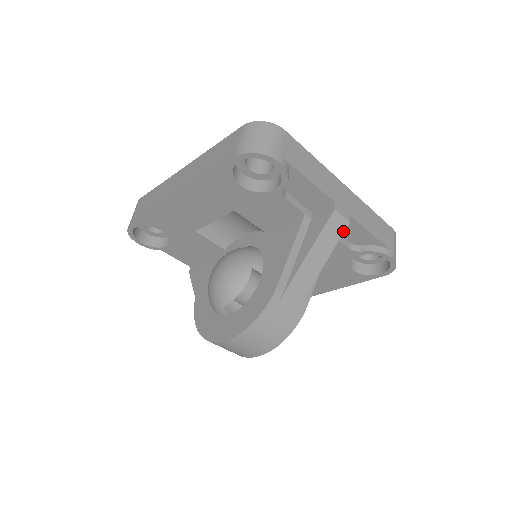
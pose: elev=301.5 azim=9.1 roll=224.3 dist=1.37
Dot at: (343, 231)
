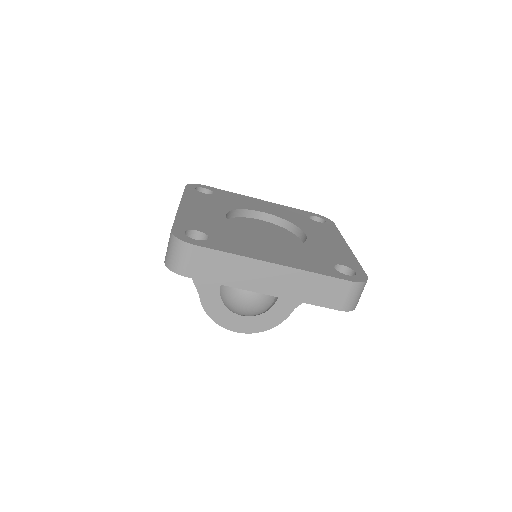
Dot at: occluded
